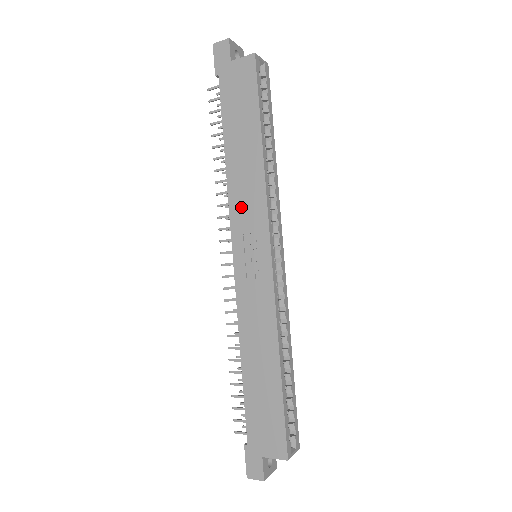
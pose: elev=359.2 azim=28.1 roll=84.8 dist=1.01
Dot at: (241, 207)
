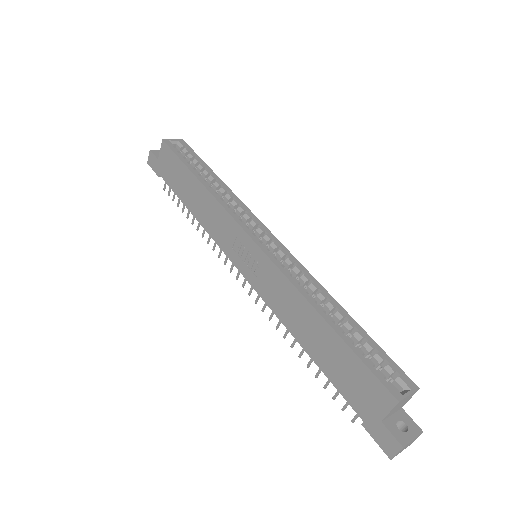
Dot at: (218, 232)
